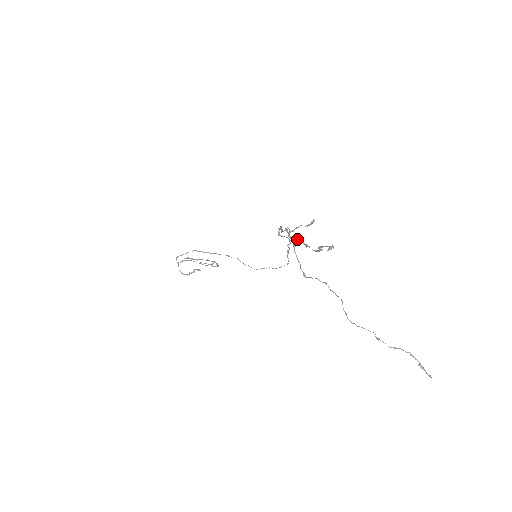
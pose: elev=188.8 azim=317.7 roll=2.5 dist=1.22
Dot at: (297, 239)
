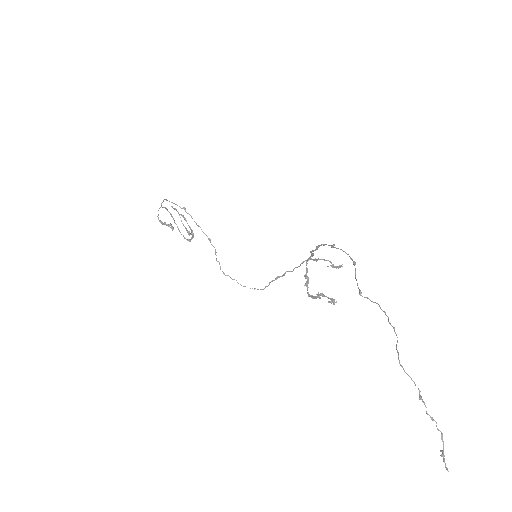
Dot at: occluded
